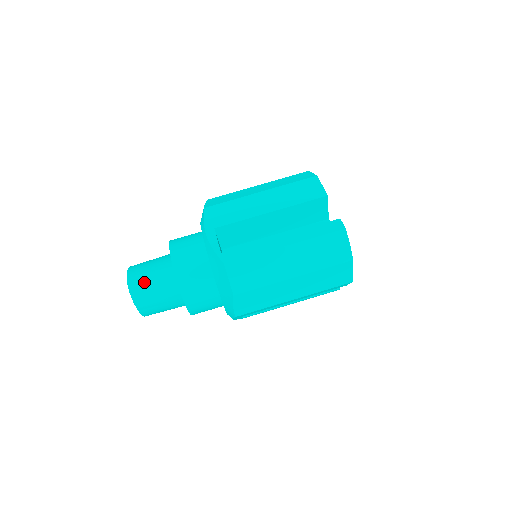
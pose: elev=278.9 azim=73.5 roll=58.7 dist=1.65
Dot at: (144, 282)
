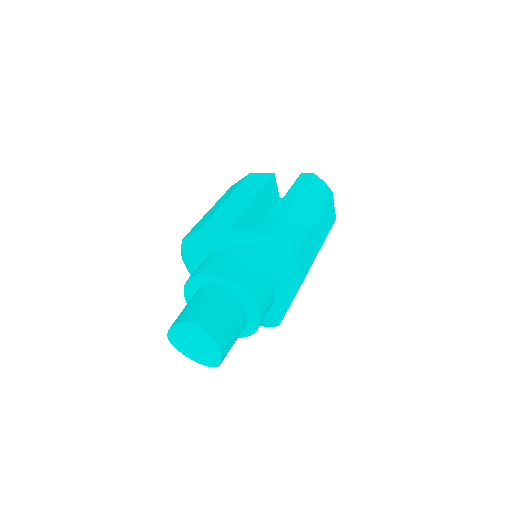
Dot at: (209, 312)
